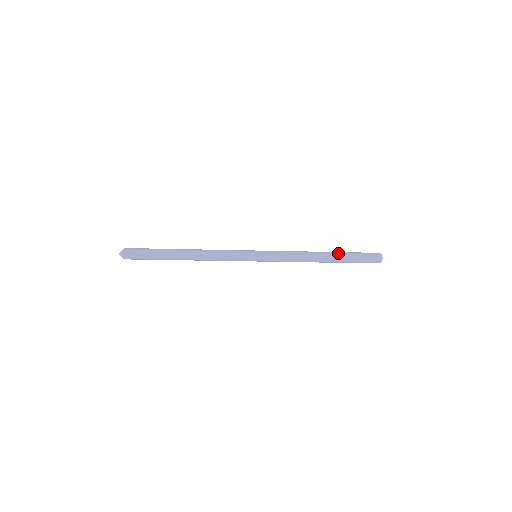
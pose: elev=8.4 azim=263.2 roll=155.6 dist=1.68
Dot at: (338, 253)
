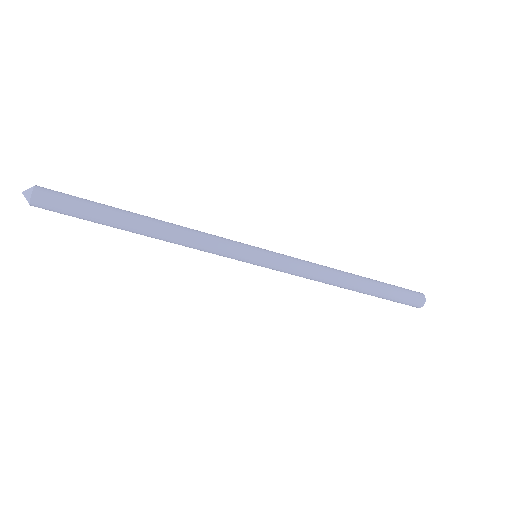
Dot at: (372, 281)
